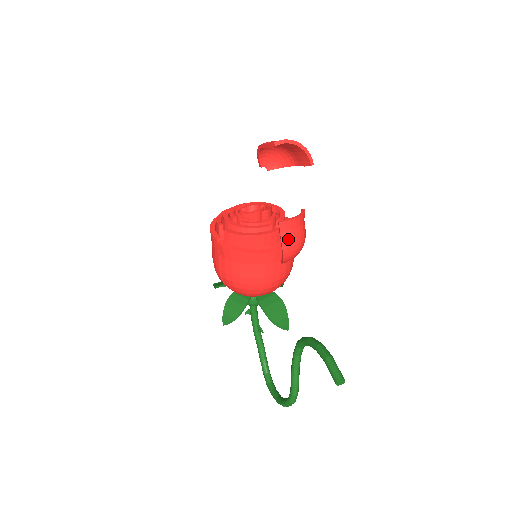
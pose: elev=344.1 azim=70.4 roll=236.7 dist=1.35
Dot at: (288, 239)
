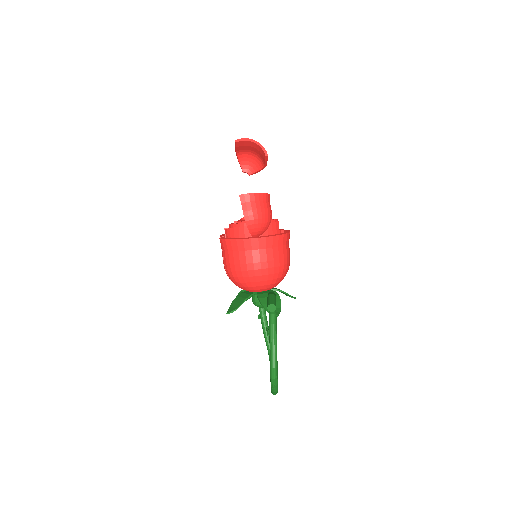
Dot at: (248, 209)
